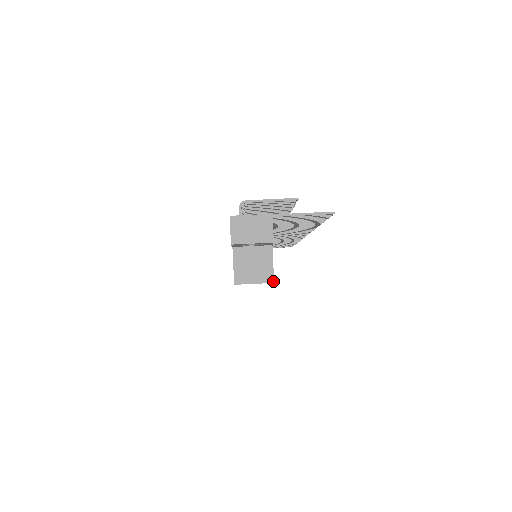
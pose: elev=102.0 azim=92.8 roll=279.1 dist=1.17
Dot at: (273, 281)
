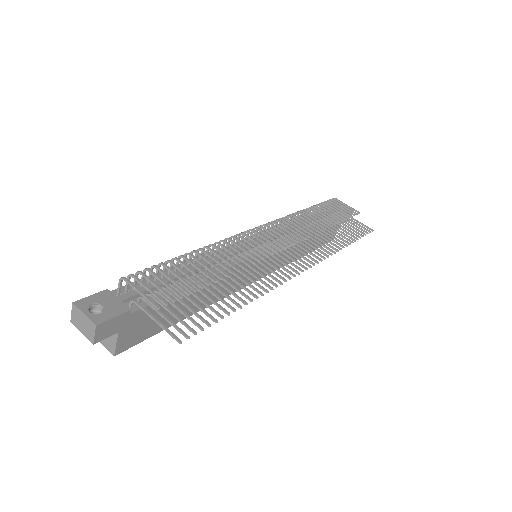
Dot at: (114, 355)
